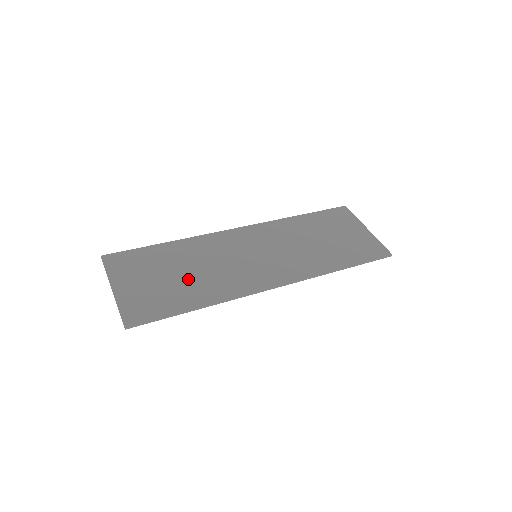
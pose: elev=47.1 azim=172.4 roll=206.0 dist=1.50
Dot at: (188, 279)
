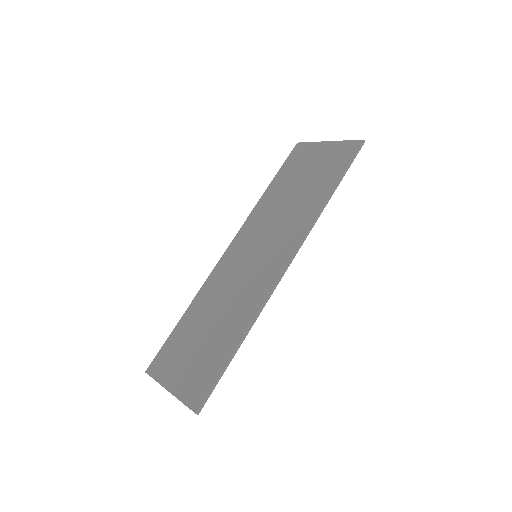
Dot at: (217, 327)
